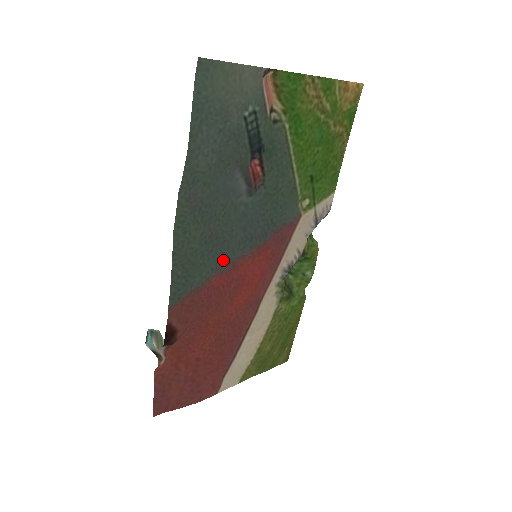
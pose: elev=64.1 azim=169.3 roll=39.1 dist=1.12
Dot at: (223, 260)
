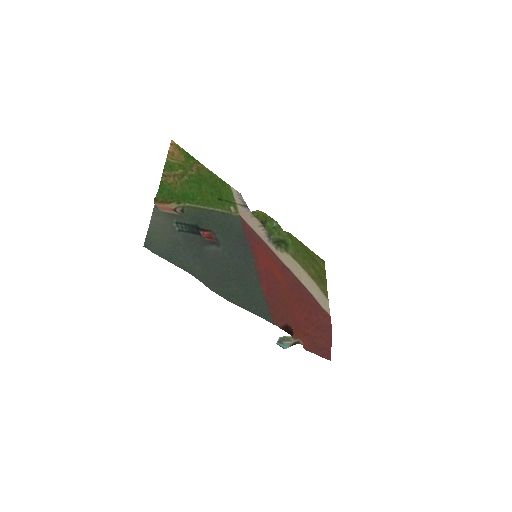
Dot at: (254, 278)
